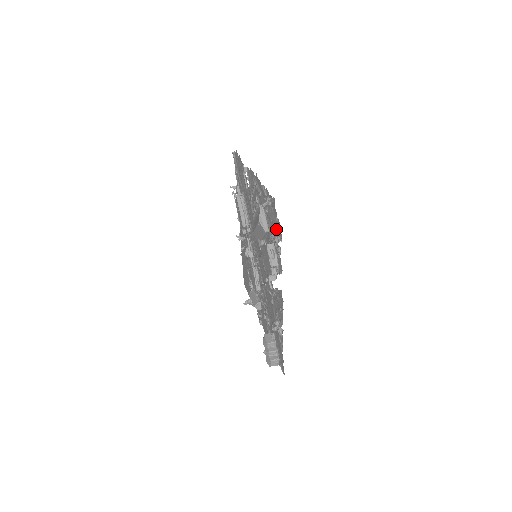
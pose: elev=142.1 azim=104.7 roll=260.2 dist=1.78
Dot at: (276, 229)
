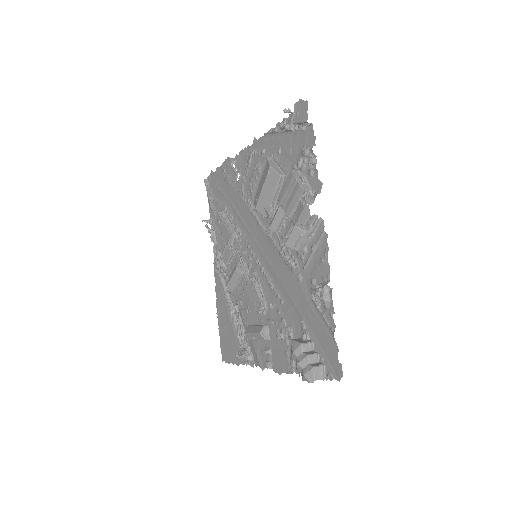
Dot at: (302, 147)
